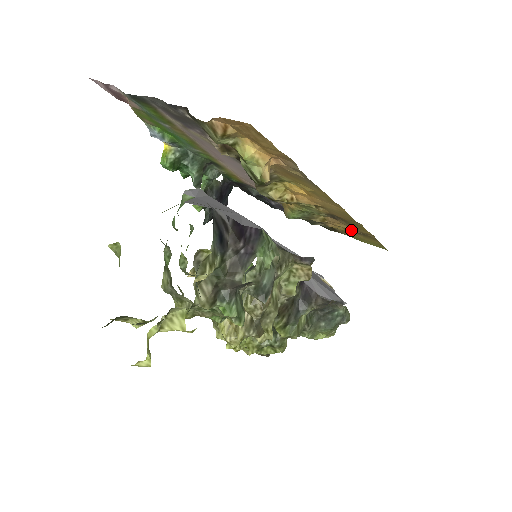
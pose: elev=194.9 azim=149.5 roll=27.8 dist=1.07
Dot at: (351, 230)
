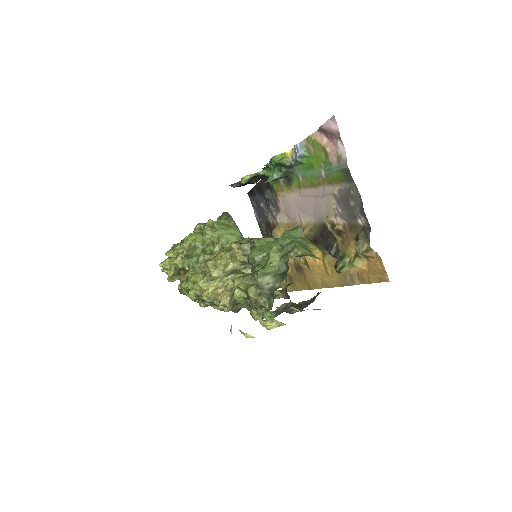
Dot at: (289, 273)
